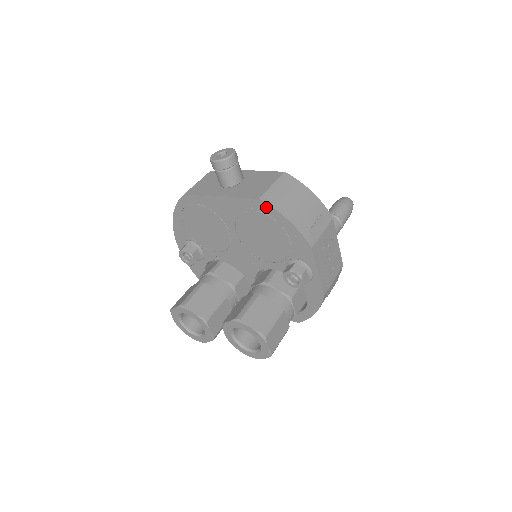
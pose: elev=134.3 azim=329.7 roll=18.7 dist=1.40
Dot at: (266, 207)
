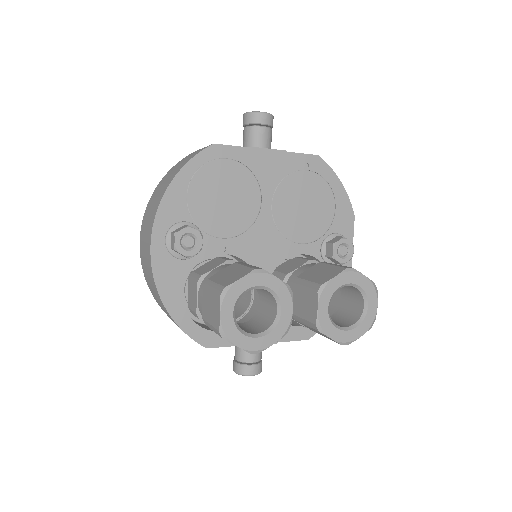
Dot at: (323, 166)
